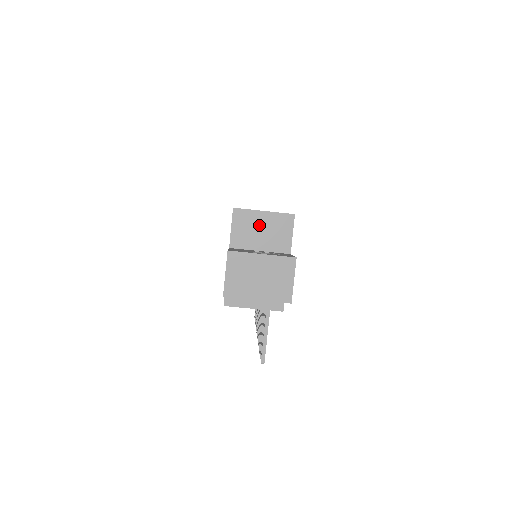
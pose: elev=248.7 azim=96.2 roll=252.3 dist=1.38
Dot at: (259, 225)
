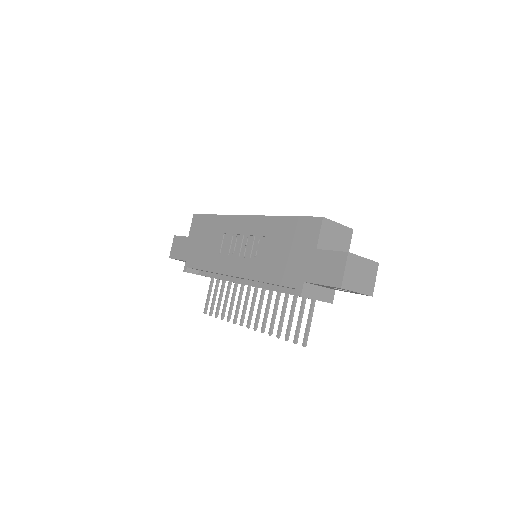
Dot at: (335, 234)
